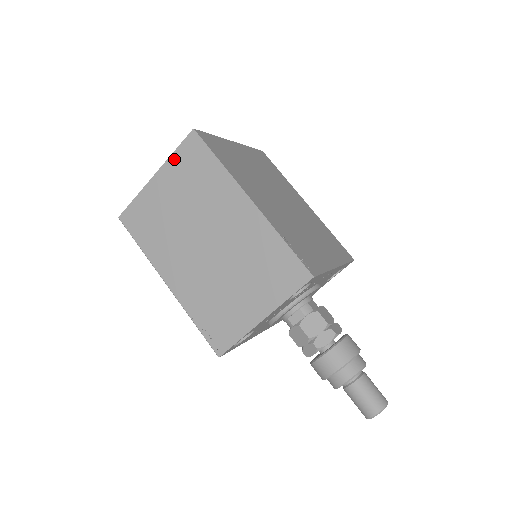
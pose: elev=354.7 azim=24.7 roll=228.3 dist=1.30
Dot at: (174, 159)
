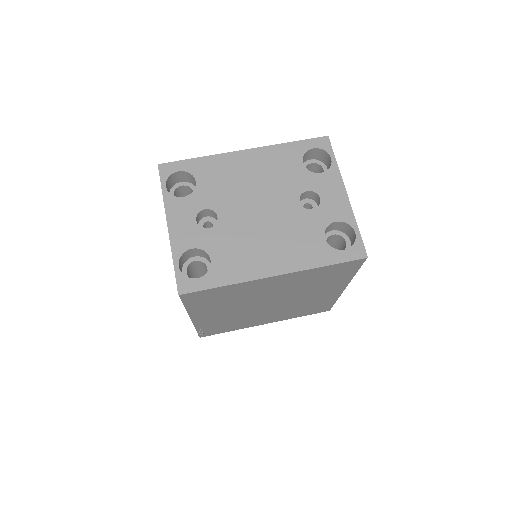
Dot at: (173, 258)
